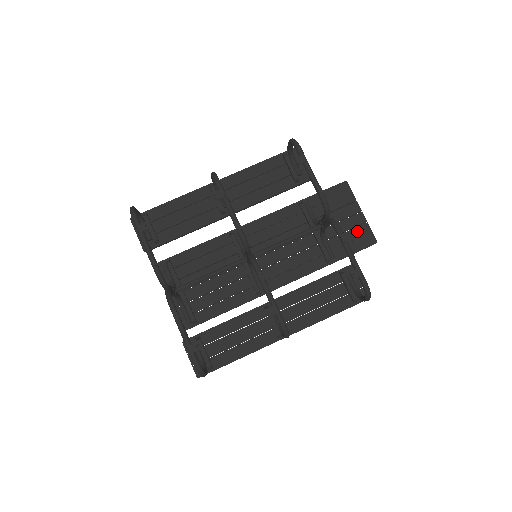
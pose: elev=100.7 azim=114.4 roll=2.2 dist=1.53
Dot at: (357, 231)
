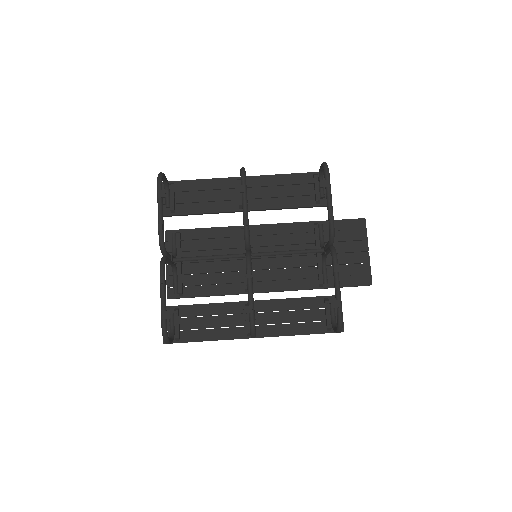
Dot at: (358, 268)
